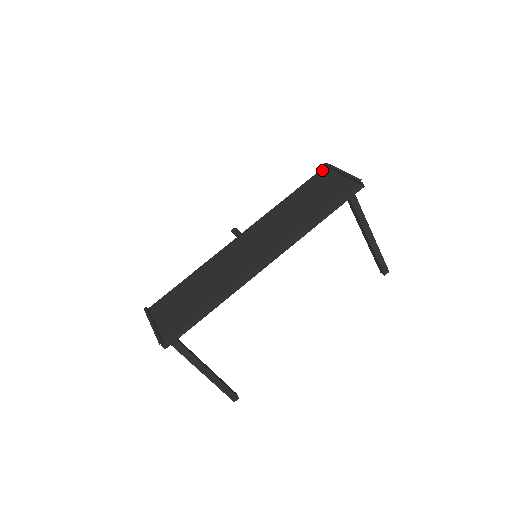
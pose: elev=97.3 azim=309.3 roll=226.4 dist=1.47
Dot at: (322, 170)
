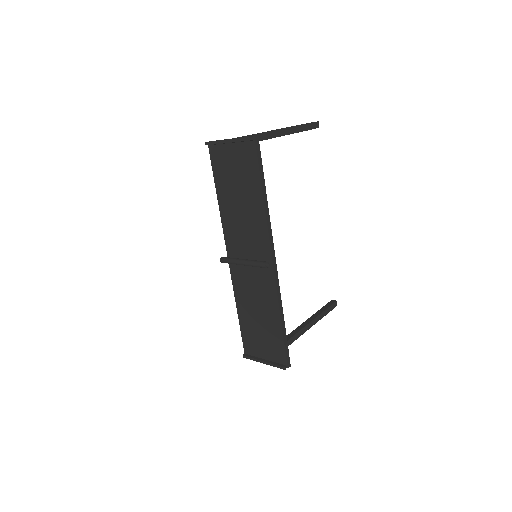
Dot at: (210, 151)
